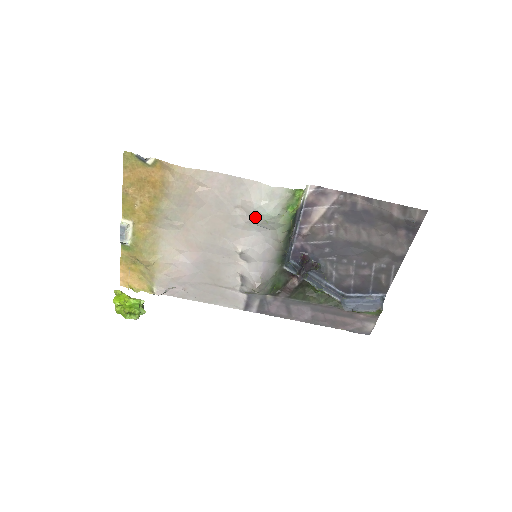
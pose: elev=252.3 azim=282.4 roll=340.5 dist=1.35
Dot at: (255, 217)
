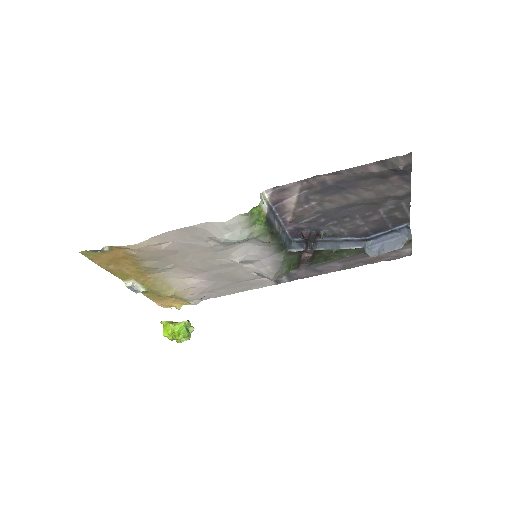
Dot at: occluded
